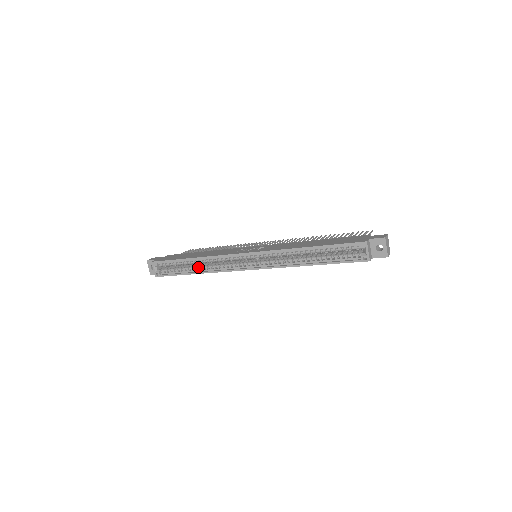
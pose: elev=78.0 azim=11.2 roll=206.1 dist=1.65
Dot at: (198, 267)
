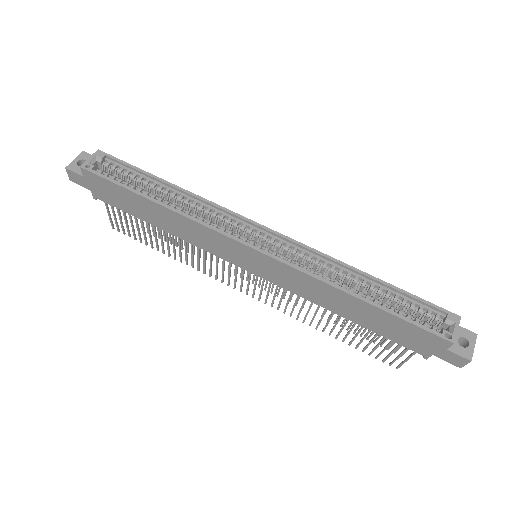
Dot at: occluded
